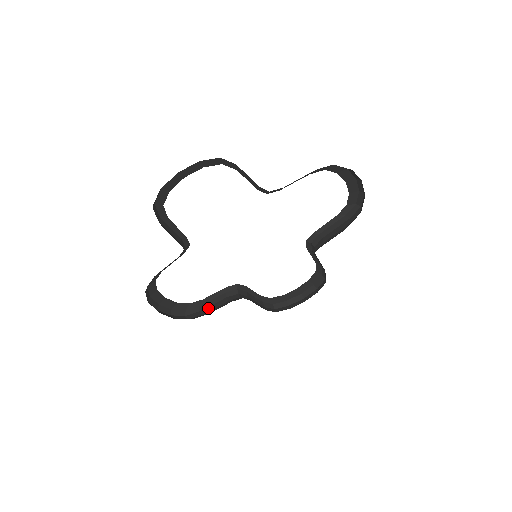
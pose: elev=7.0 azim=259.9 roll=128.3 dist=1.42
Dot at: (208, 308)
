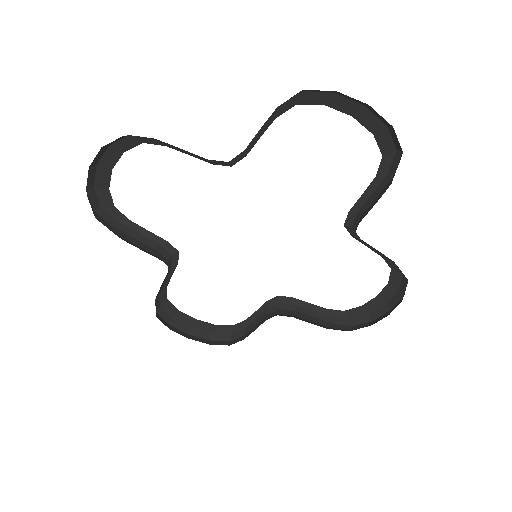
Dot at: (126, 235)
